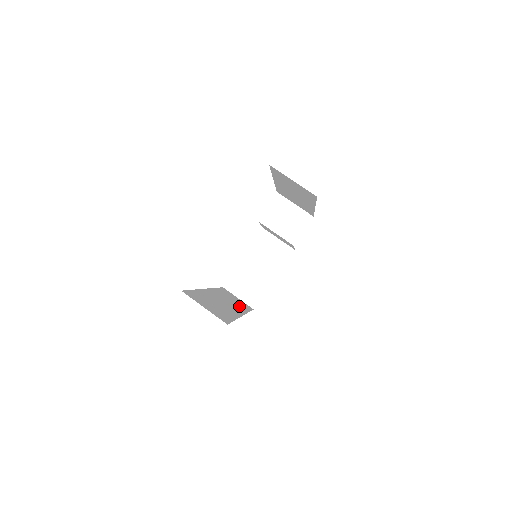
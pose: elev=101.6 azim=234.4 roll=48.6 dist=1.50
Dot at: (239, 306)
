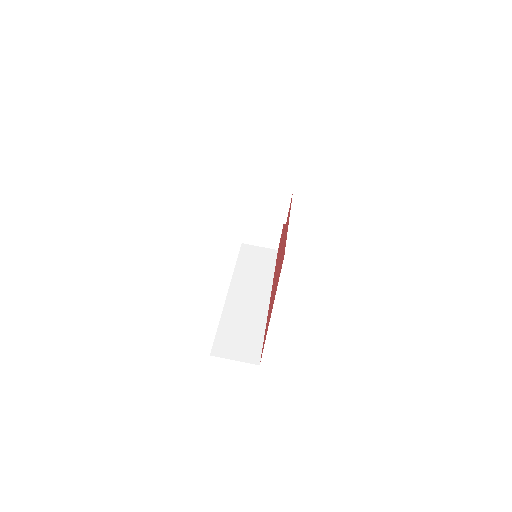
Dot at: (263, 275)
